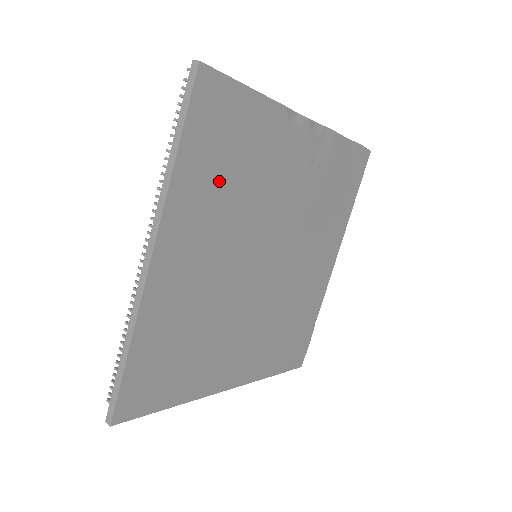
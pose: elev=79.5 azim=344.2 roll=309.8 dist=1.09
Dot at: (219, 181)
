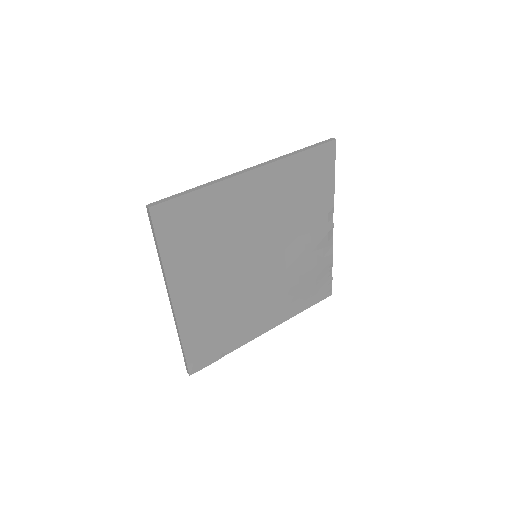
Dot at: (294, 188)
